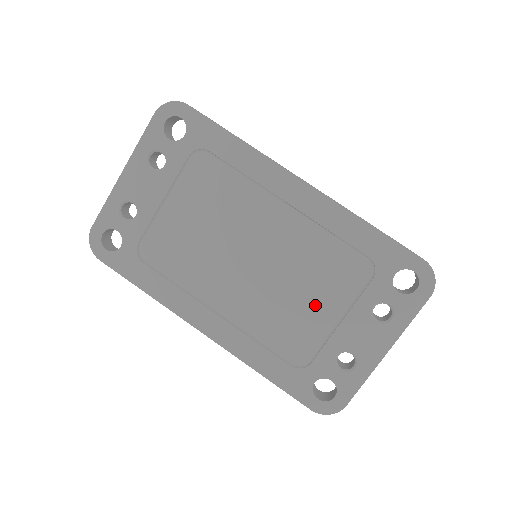
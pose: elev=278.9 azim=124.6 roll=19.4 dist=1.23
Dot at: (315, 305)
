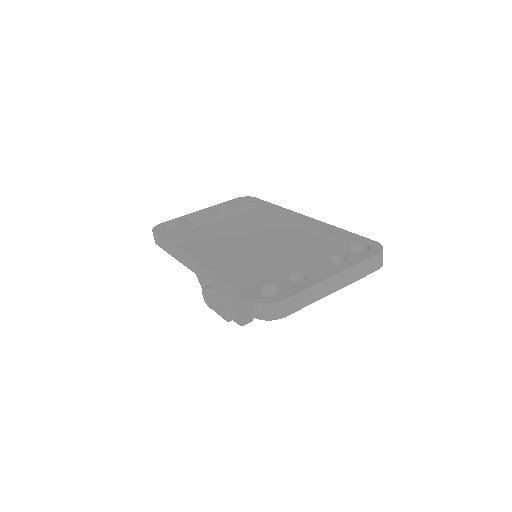
Dot at: (287, 255)
